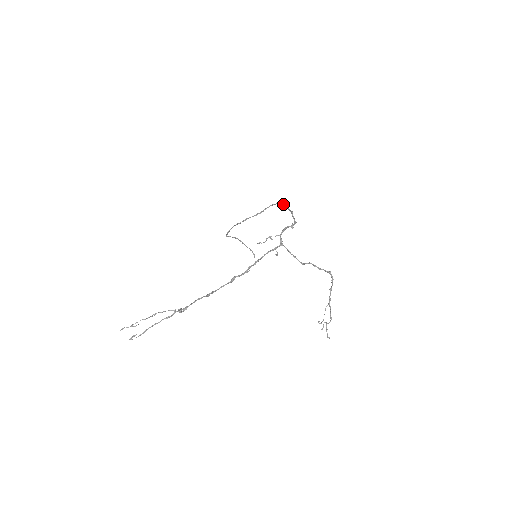
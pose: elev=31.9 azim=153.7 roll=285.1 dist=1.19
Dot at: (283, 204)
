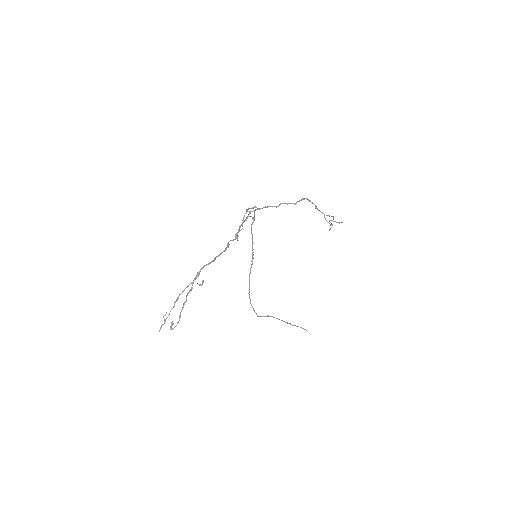
Dot at: (252, 224)
